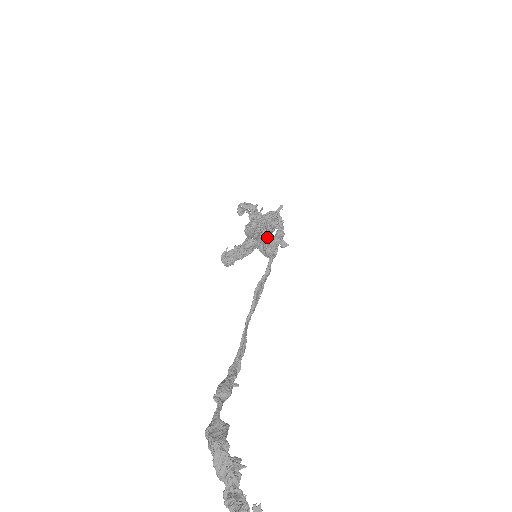
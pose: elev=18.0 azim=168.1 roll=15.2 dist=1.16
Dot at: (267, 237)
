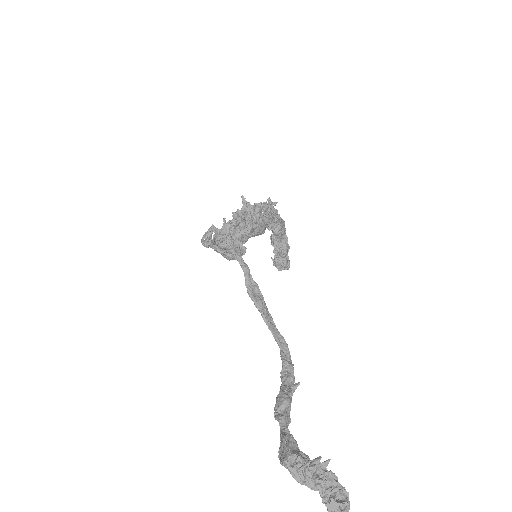
Dot at: (217, 248)
